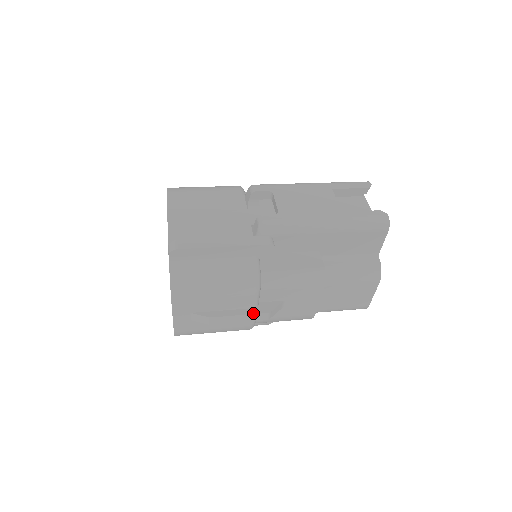
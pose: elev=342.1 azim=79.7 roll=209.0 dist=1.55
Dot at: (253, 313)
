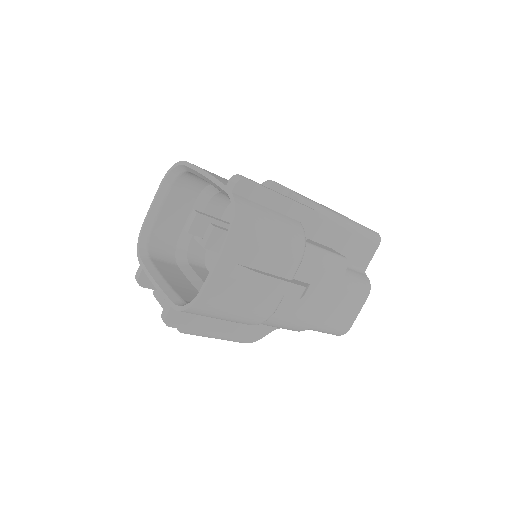
Dot at: (293, 282)
